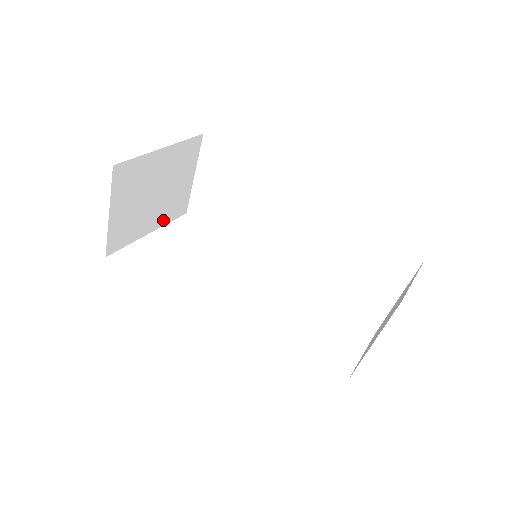
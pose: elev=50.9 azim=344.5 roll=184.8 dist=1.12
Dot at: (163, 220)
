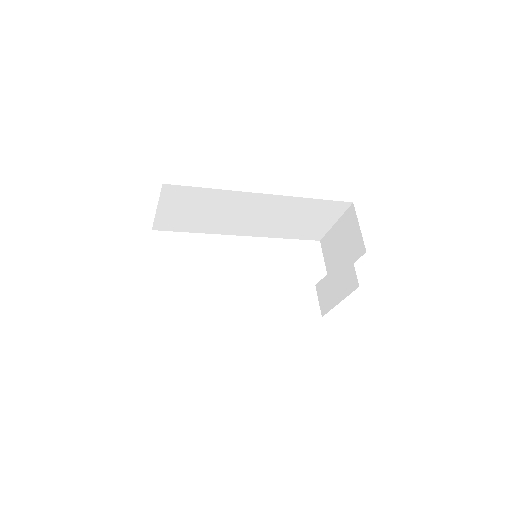
Dot at: occluded
